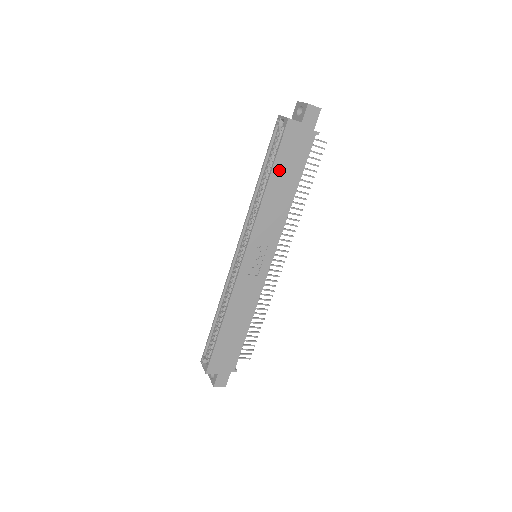
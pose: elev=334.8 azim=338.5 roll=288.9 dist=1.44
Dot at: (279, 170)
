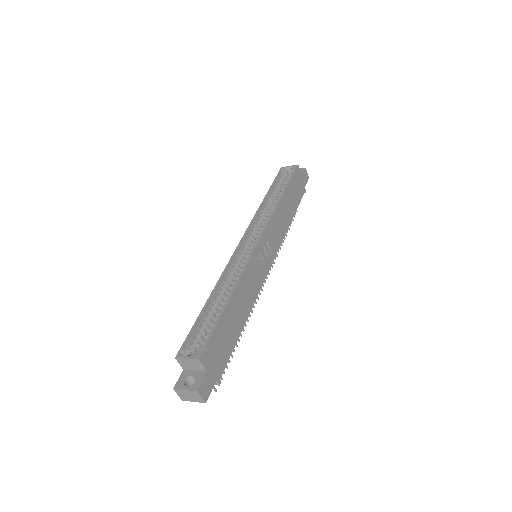
Dot at: (289, 192)
